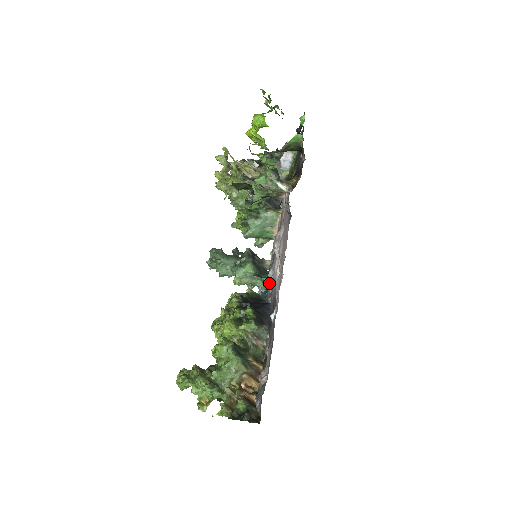
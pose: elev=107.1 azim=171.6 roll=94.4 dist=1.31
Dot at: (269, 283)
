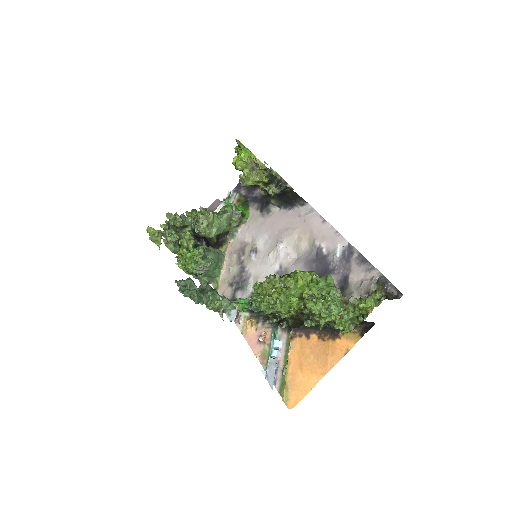
Dot at: (250, 295)
